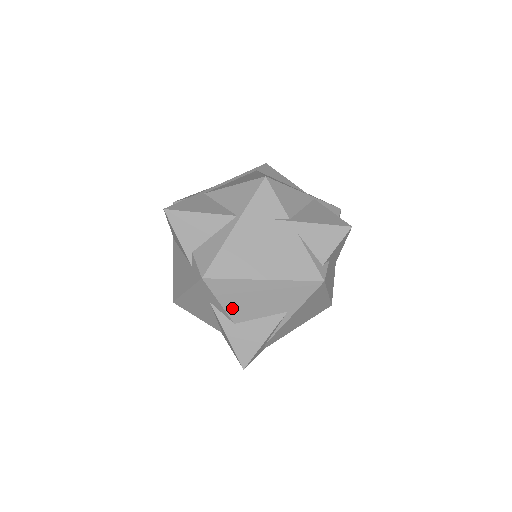
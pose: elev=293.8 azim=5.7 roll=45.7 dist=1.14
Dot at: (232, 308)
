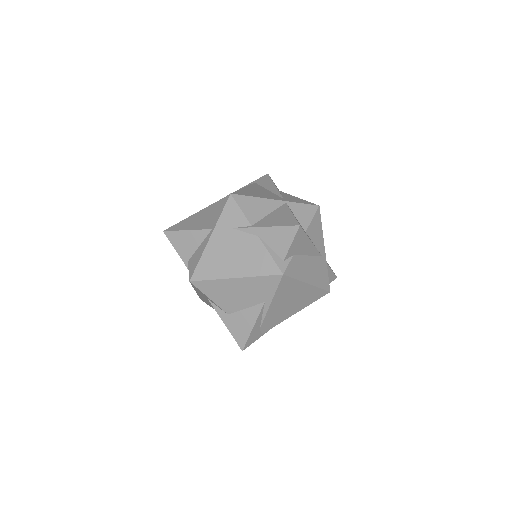
Dot at: (221, 302)
